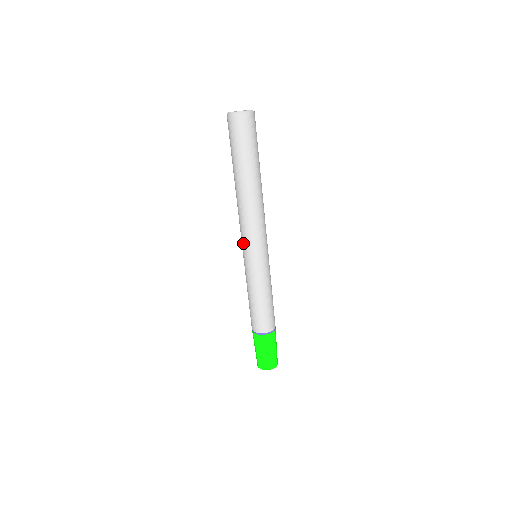
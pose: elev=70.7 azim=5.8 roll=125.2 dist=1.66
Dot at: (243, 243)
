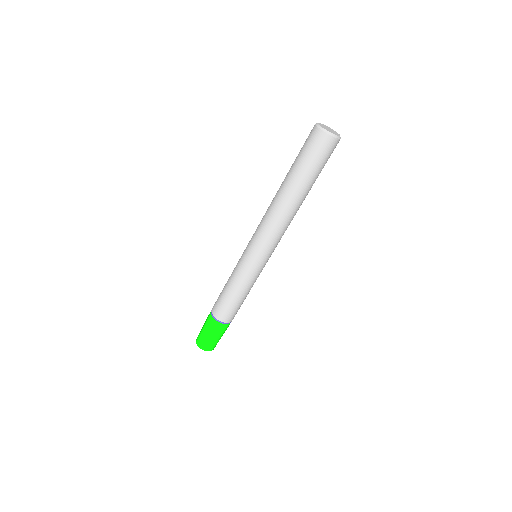
Dot at: (262, 248)
